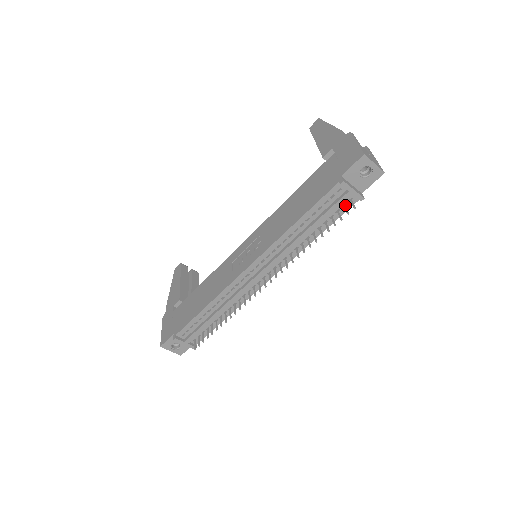
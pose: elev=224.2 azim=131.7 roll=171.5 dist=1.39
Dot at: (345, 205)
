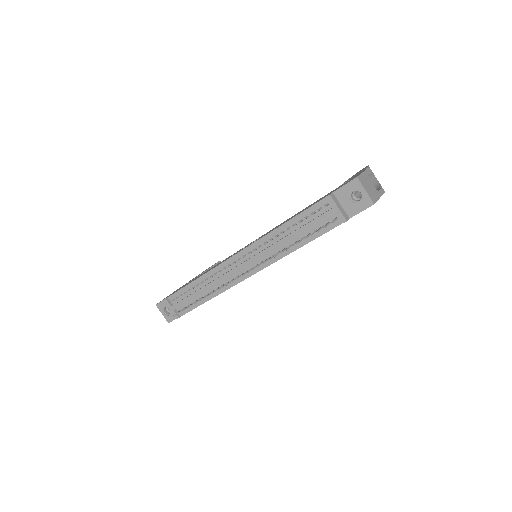
Dot at: occluded
